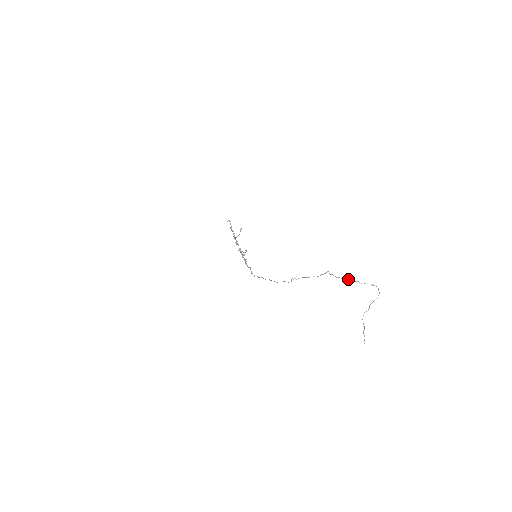
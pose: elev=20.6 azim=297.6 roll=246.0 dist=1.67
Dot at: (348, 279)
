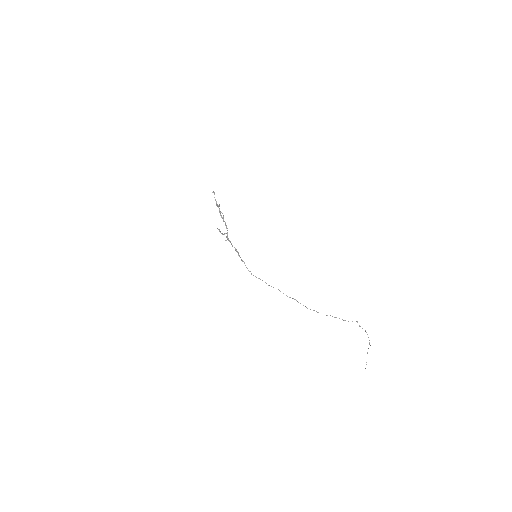
Dot at: occluded
